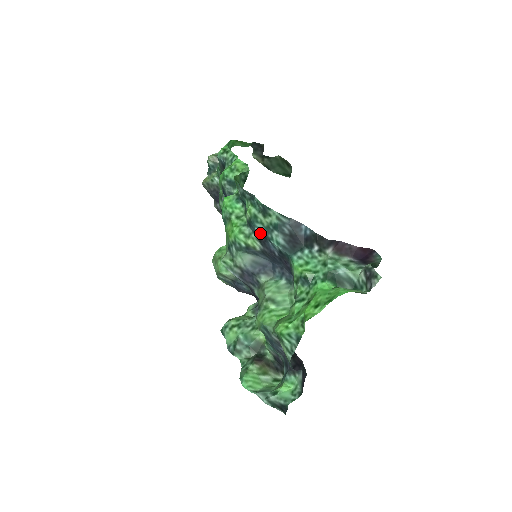
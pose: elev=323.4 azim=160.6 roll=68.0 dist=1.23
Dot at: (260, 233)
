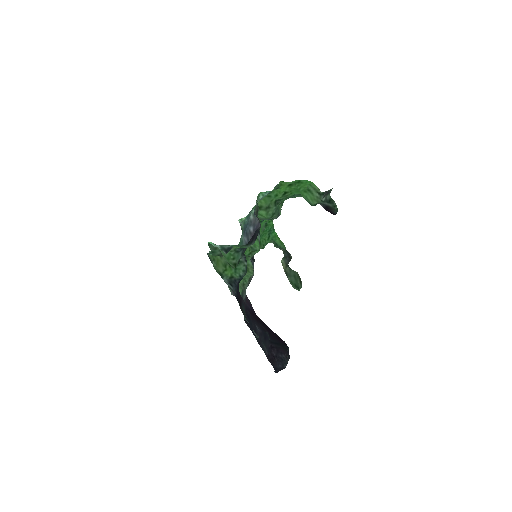
Dot at: occluded
